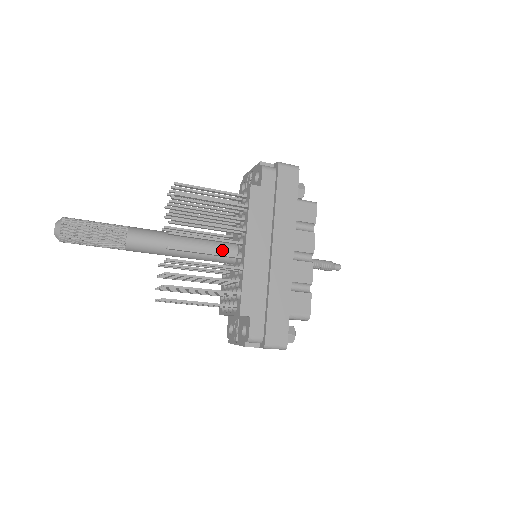
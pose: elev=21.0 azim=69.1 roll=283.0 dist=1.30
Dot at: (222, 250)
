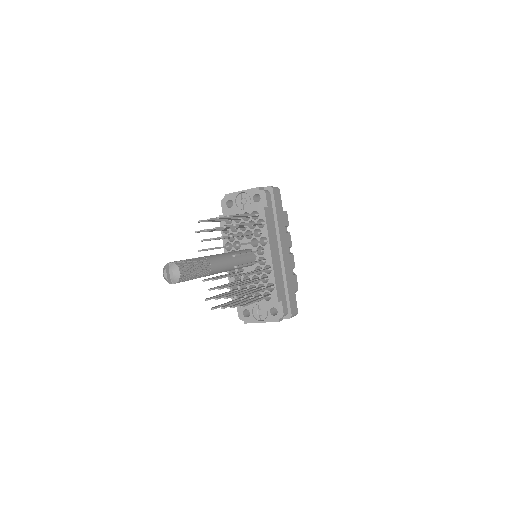
Dot at: (249, 258)
